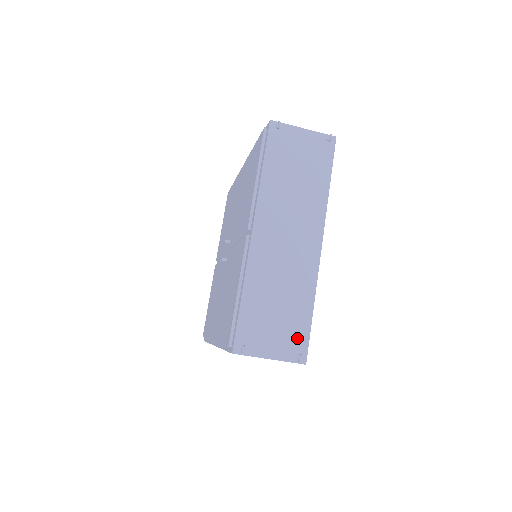
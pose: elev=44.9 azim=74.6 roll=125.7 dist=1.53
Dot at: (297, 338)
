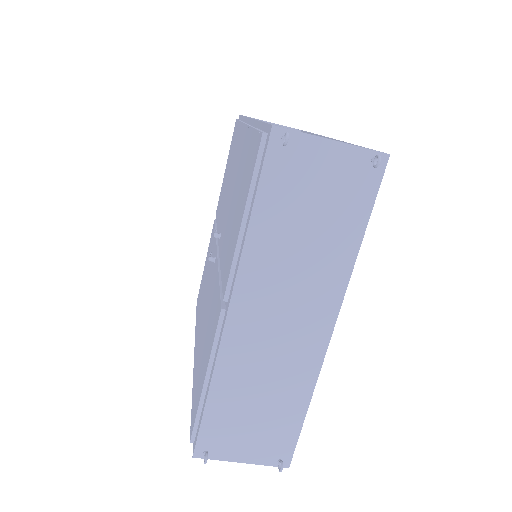
Dot at: (281, 441)
